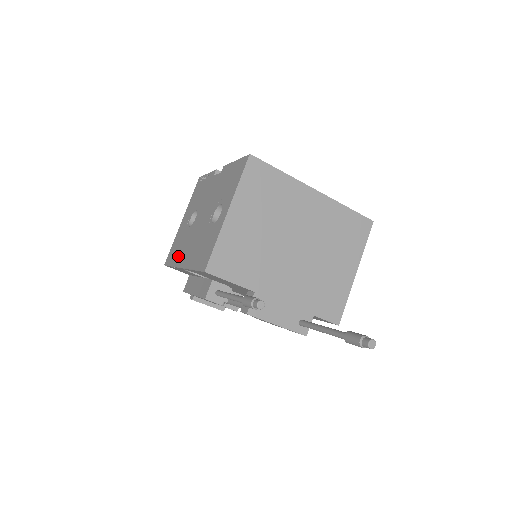
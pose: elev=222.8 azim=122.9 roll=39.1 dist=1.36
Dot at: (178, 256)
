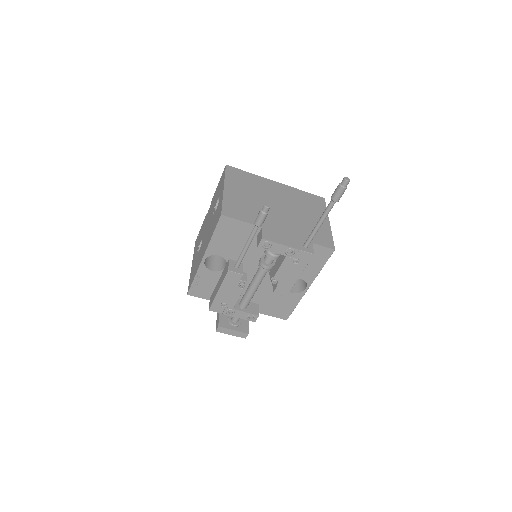
Dot at: (197, 266)
